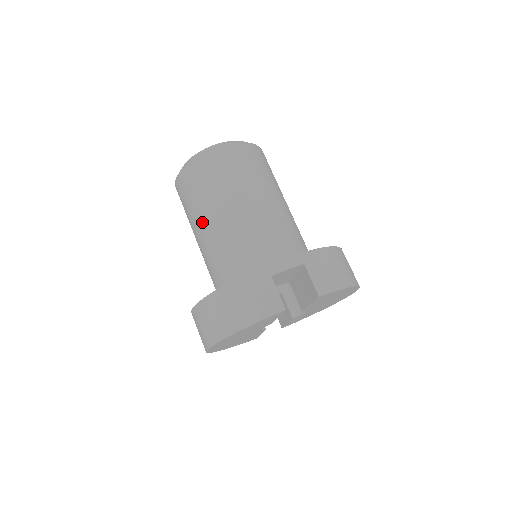
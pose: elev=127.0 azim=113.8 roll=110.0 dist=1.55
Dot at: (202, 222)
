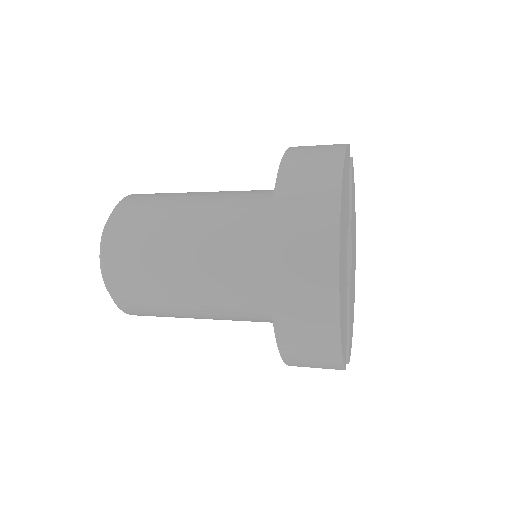
Dot at: (183, 213)
